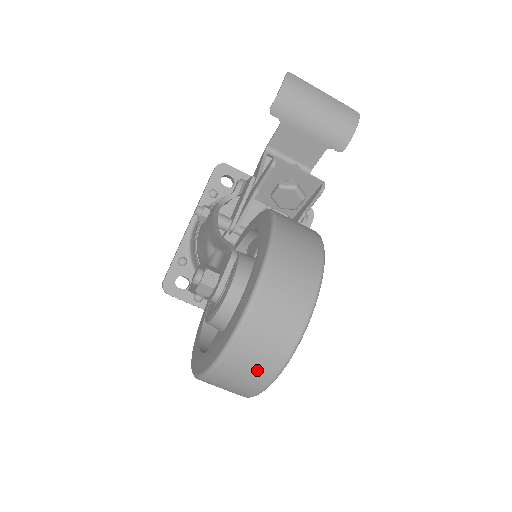
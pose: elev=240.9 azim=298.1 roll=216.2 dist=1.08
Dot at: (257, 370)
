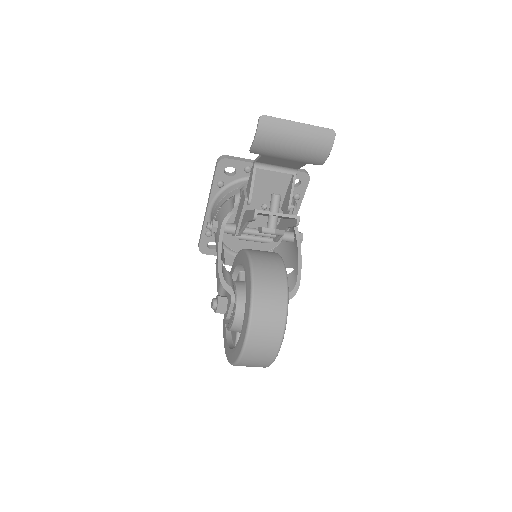
Dot at: occluded
